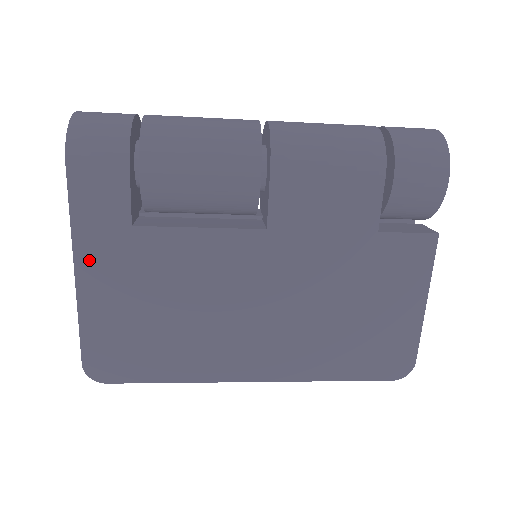
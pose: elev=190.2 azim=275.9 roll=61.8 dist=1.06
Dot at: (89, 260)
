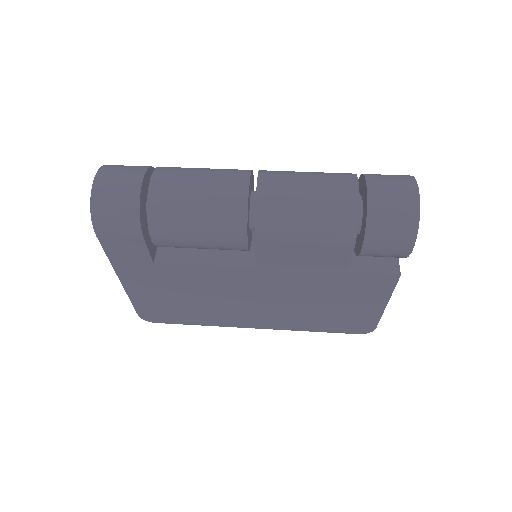
Dot at: (128, 276)
